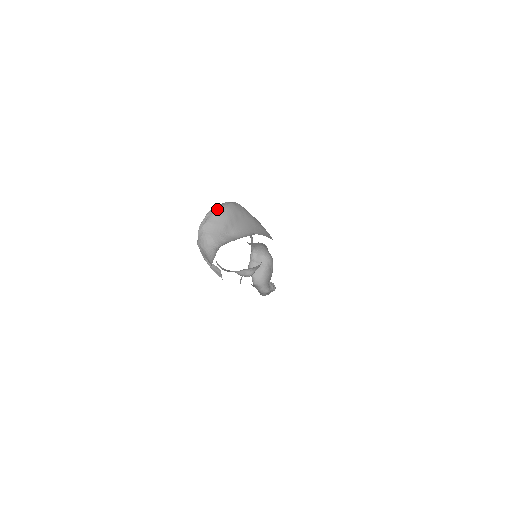
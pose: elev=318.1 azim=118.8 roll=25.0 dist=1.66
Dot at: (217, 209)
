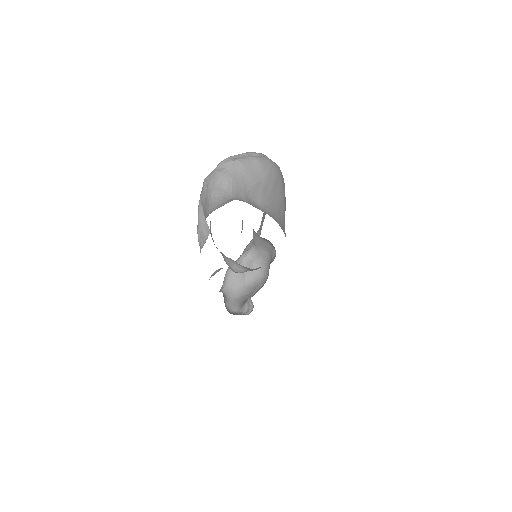
Dot at: (261, 156)
